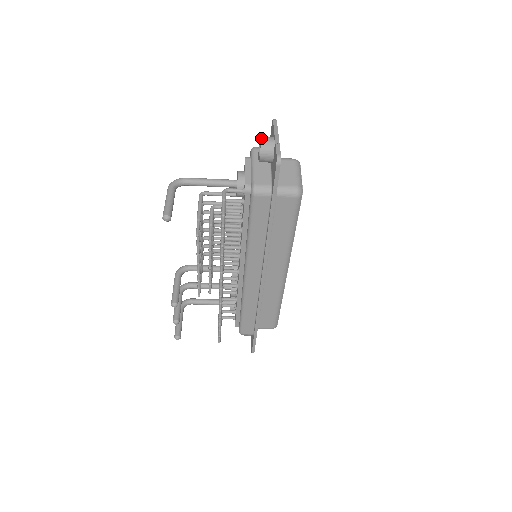
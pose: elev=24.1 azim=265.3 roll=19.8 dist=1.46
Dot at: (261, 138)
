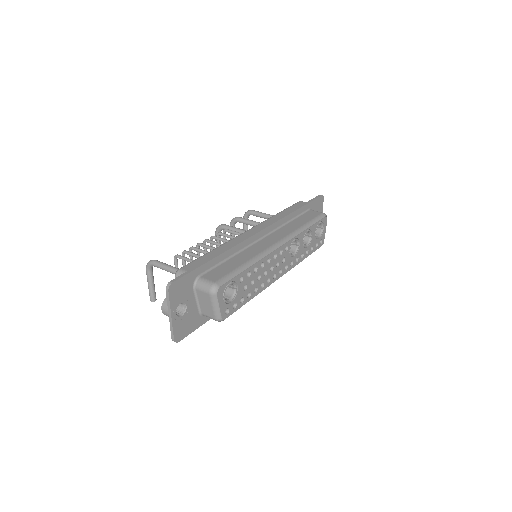
Dot at: (162, 310)
